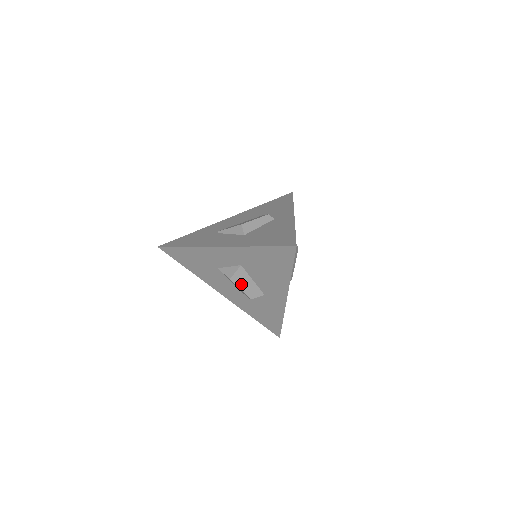
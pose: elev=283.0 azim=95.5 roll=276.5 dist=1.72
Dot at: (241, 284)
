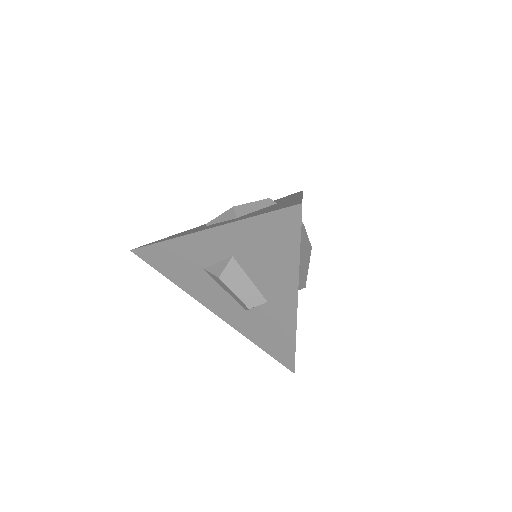
Dot at: (234, 285)
